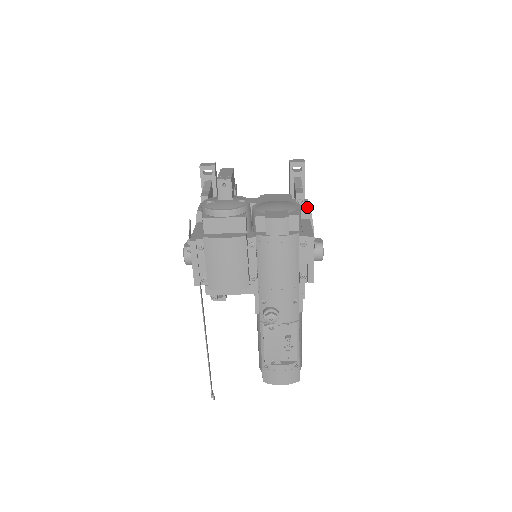
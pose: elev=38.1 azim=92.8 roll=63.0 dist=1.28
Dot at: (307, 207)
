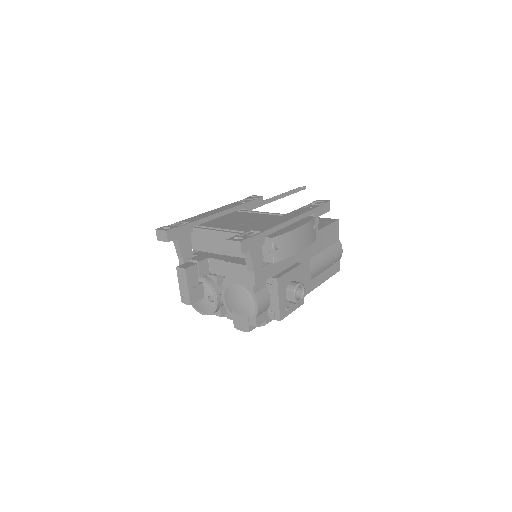
Dot at: occluded
